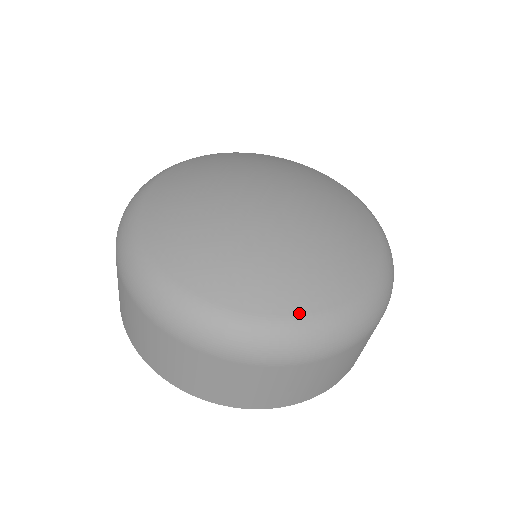
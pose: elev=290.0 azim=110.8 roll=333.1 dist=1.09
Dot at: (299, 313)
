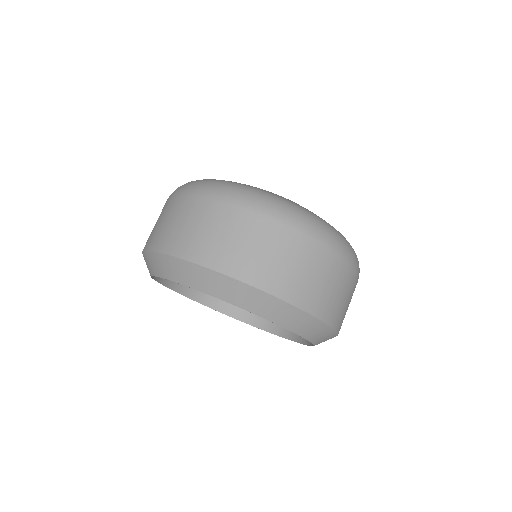
Dot at: occluded
